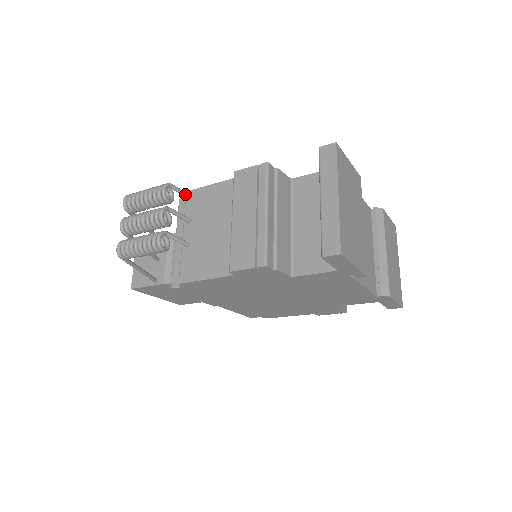
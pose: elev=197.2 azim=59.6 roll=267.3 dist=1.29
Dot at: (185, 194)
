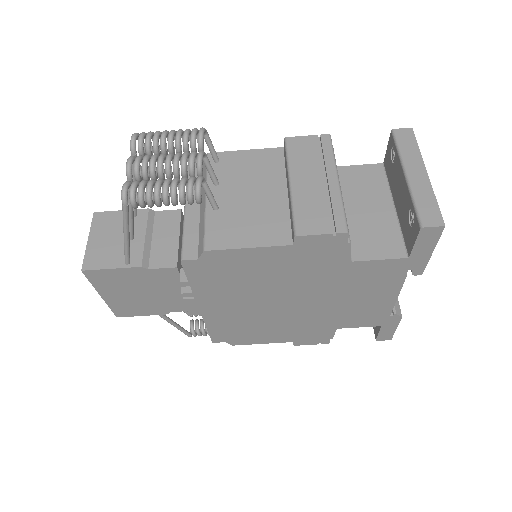
Dot at: (214, 151)
